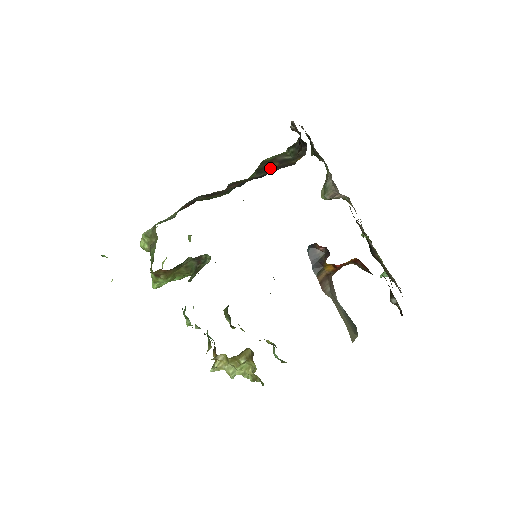
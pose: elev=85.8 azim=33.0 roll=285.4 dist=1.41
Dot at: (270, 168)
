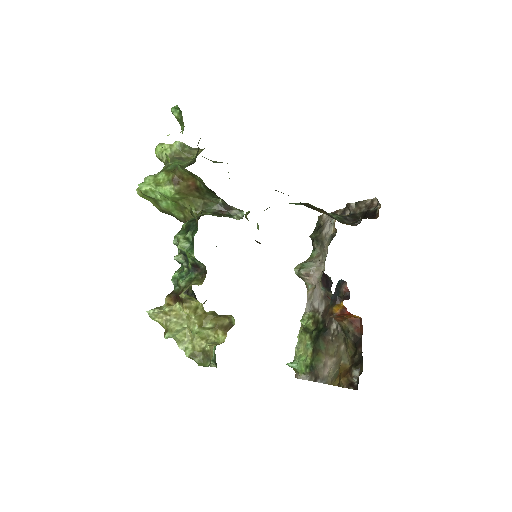
Dot at: (318, 211)
